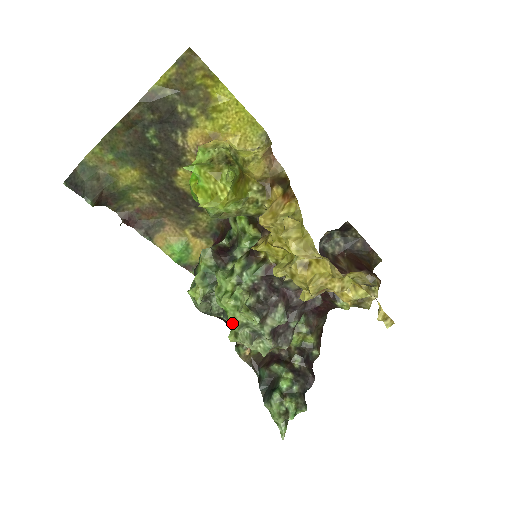
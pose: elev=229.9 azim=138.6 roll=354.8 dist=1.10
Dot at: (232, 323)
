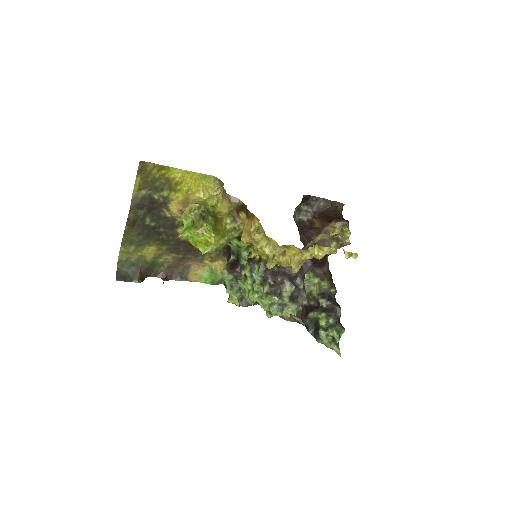
Dot at: (263, 308)
